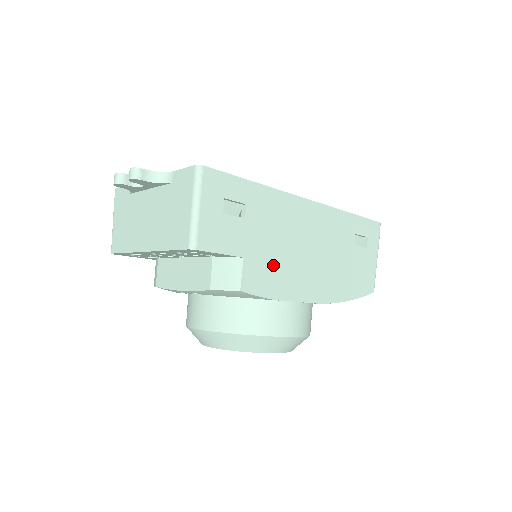
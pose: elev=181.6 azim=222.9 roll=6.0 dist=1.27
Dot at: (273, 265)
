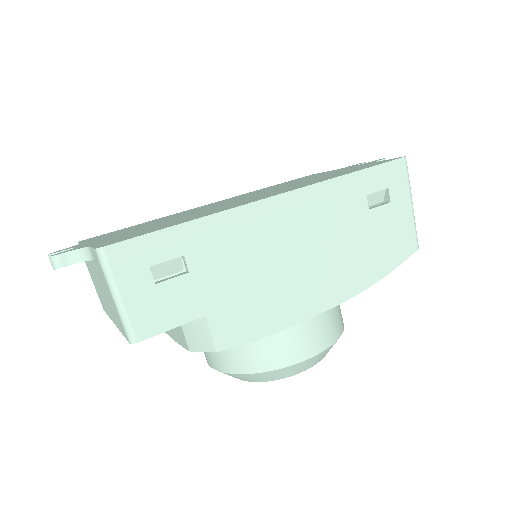
Dot at: (251, 301)
